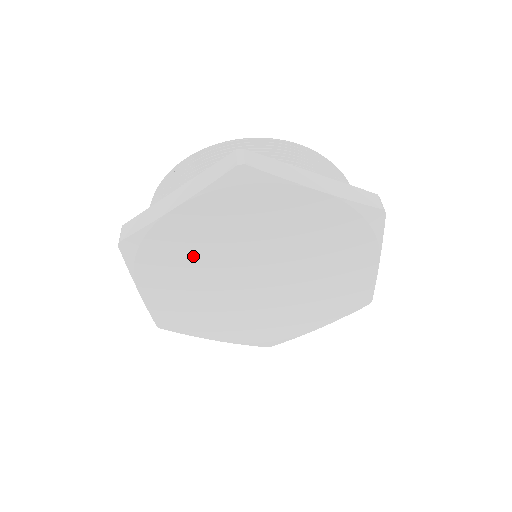
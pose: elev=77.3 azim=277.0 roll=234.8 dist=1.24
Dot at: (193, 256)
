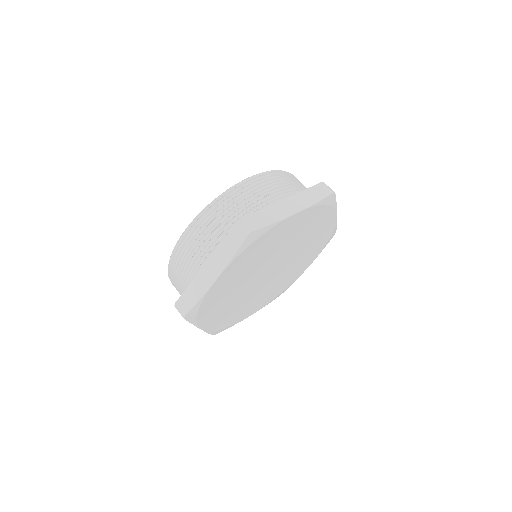
Dot at: (230, 291)
